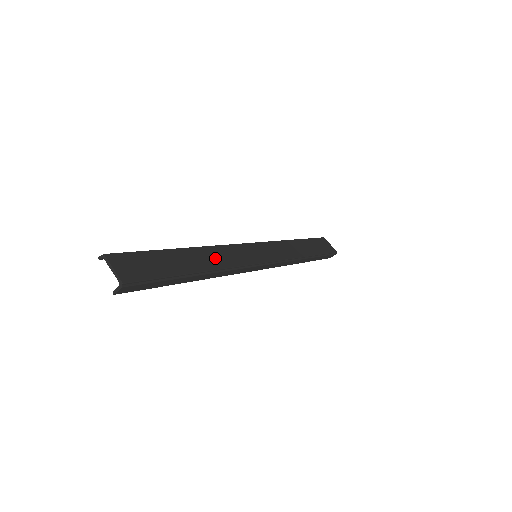
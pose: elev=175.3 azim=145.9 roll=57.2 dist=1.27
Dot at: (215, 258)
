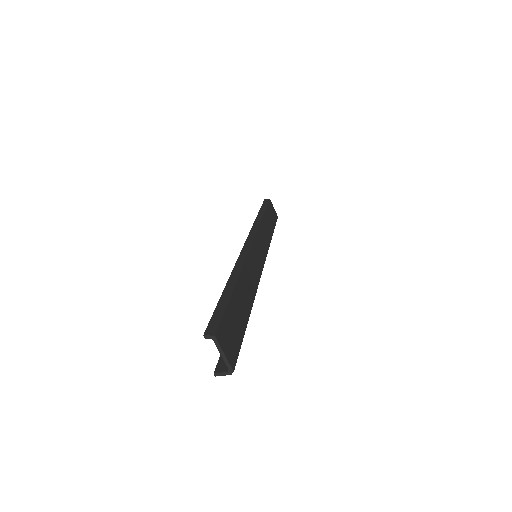
Dot at: (249, 282)
